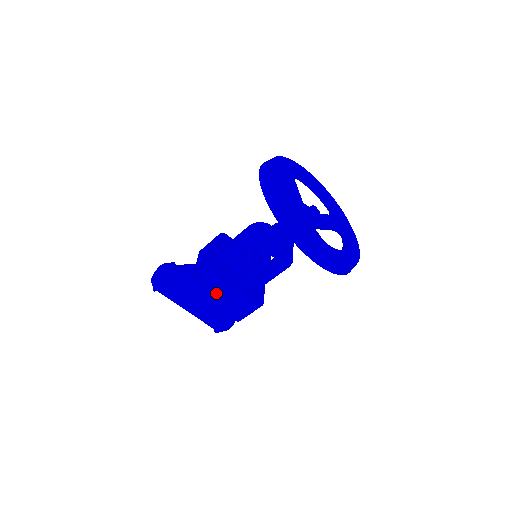
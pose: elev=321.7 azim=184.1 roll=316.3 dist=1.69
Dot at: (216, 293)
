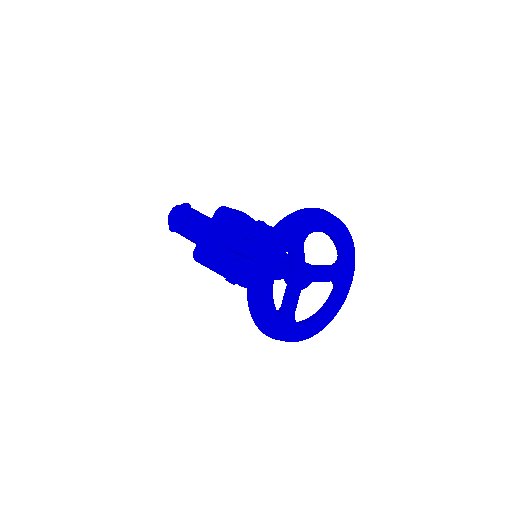
Dot at: occluded
